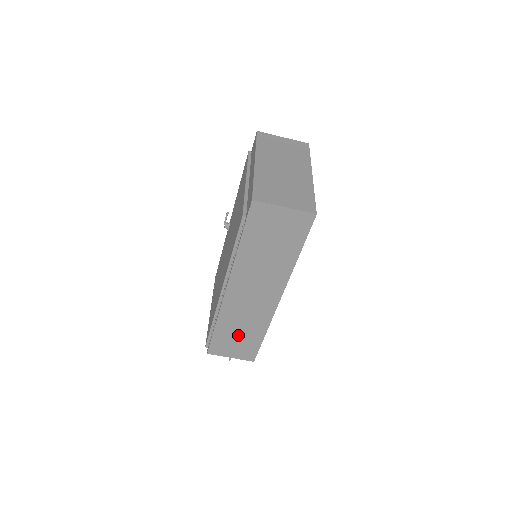
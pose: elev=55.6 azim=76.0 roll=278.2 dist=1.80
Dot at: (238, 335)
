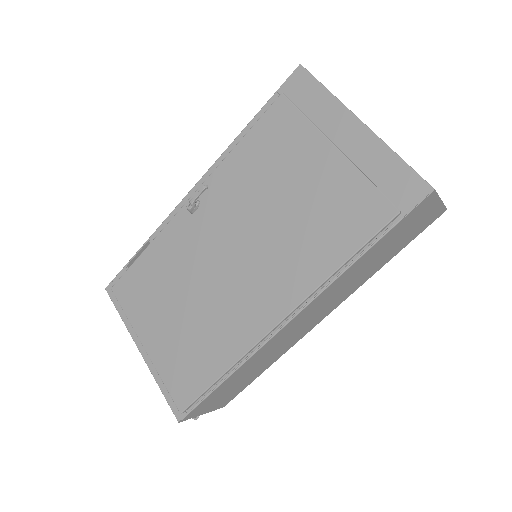
Dot at: (241, 379)
